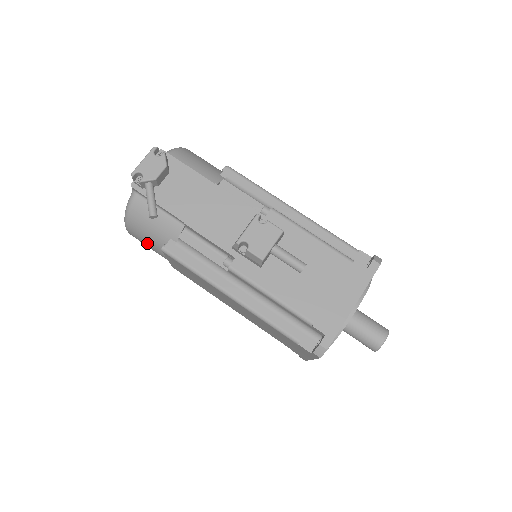
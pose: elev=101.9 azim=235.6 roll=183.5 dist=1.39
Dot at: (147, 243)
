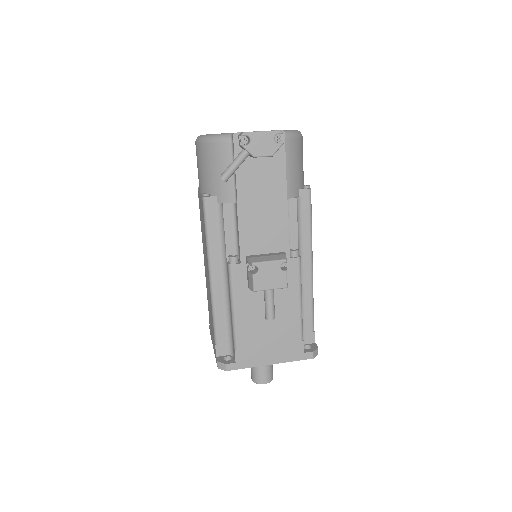
Dot at: (199, 169)
